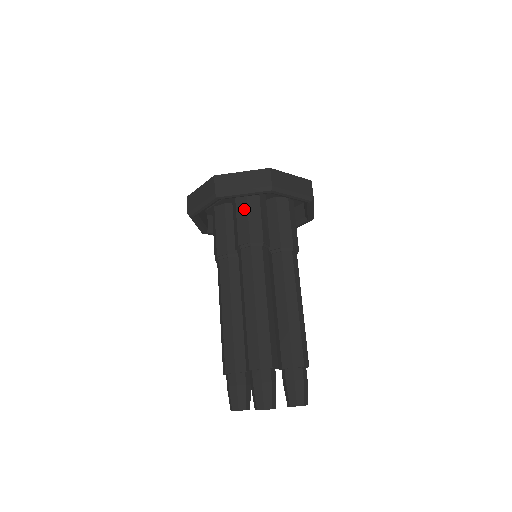
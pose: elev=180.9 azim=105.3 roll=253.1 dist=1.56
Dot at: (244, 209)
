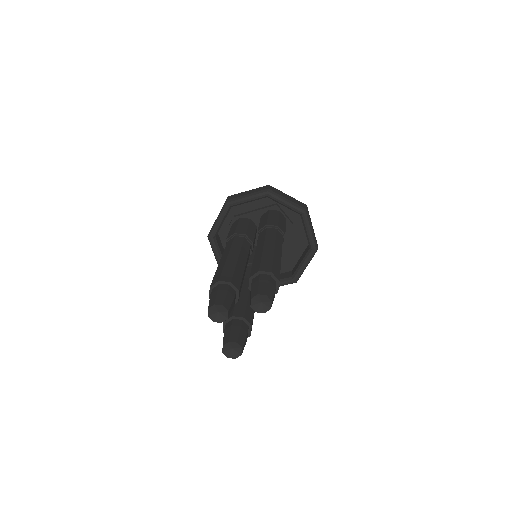
Dot at: occluded
